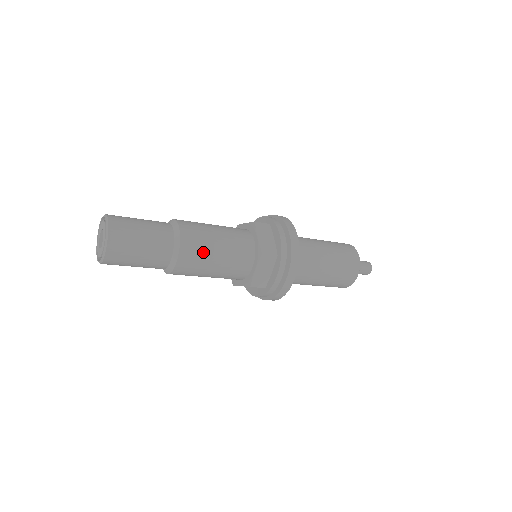
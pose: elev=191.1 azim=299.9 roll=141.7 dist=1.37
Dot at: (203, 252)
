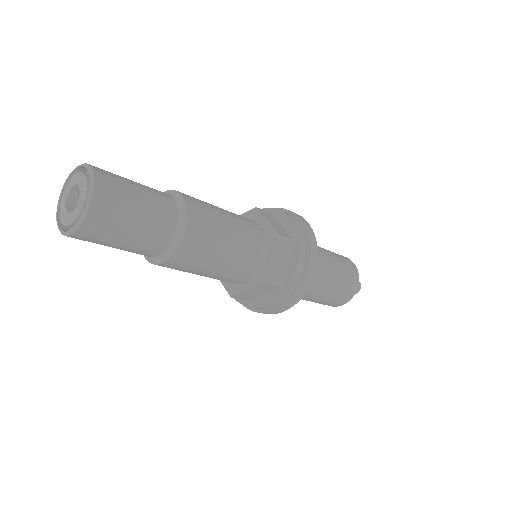
Dot at: (200, 262)
